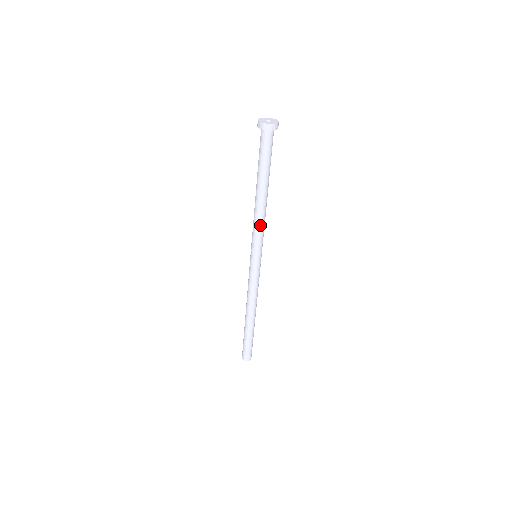
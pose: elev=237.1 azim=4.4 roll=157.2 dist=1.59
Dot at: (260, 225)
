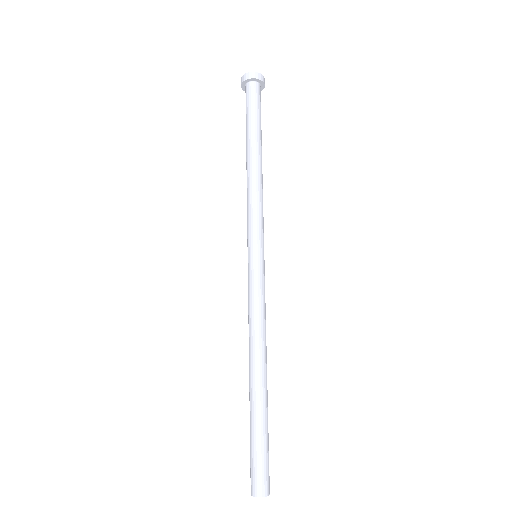
Dot at: (255, 199)
